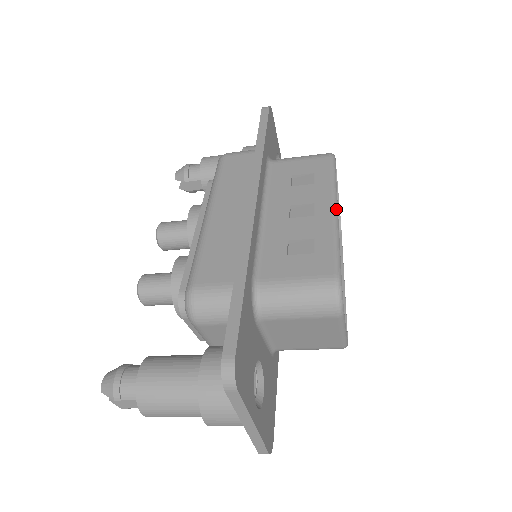
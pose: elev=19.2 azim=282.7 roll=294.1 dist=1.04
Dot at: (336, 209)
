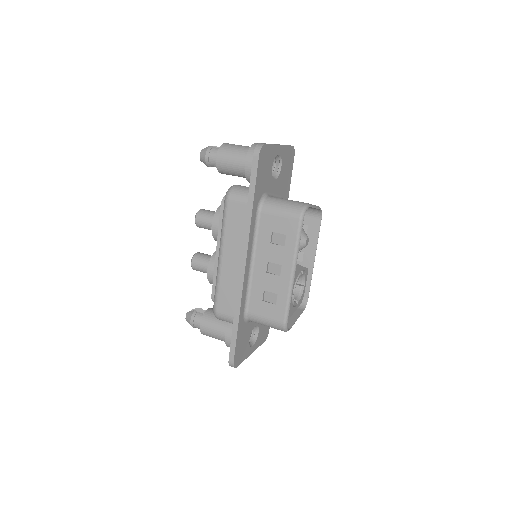
Dot at: (293, 274)
